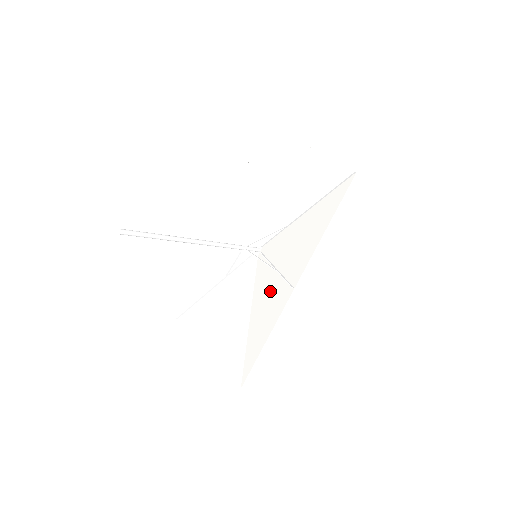
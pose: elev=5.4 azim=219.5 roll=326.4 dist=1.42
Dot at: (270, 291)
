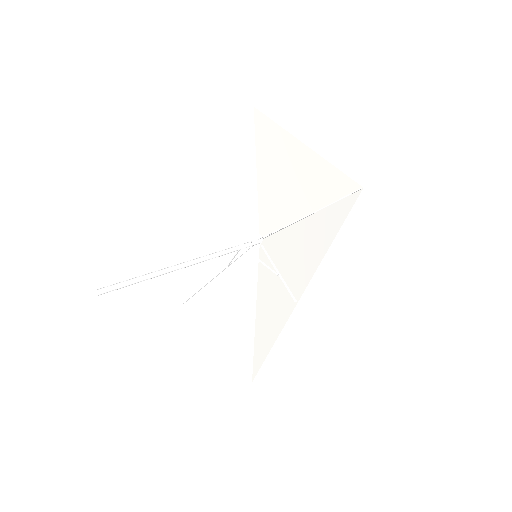
Dot at: (274, 294)
